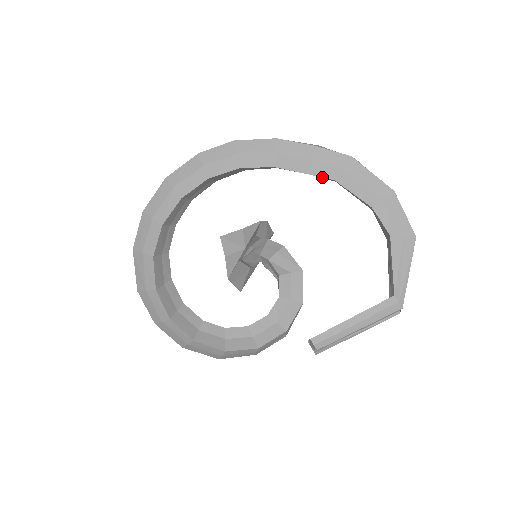
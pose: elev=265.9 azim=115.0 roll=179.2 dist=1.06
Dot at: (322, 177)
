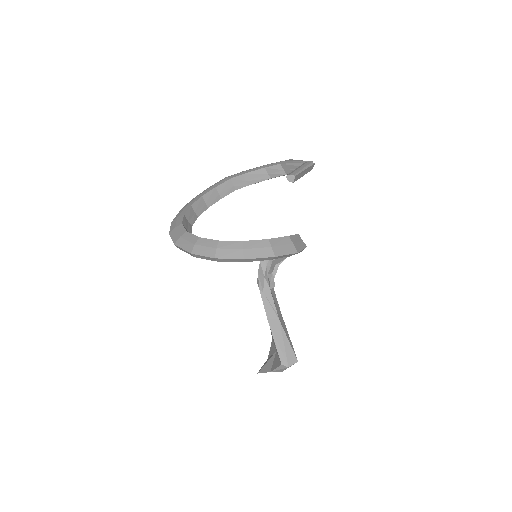
Dot at: (237, 176)
